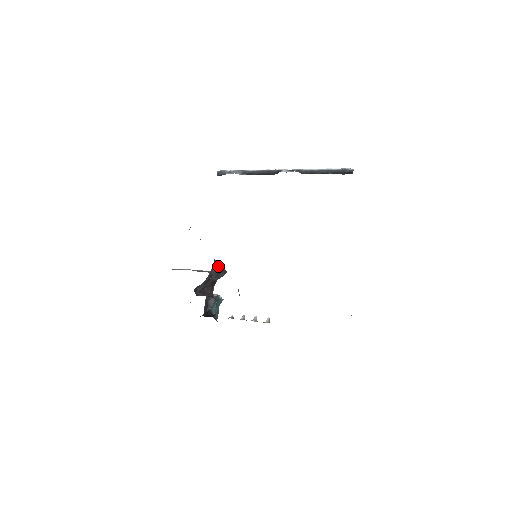
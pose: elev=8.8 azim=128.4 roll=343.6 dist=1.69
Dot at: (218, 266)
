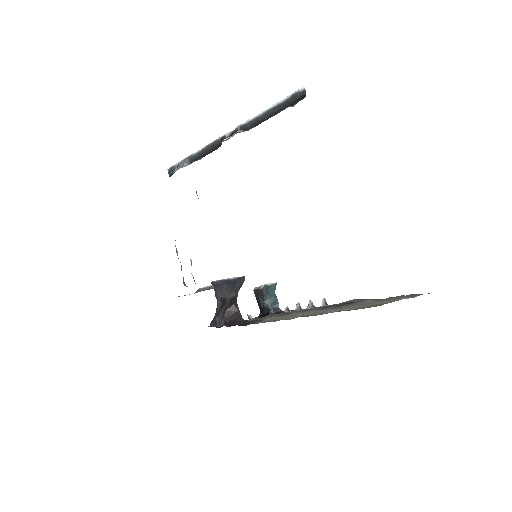
Dot at: (225, 283)
